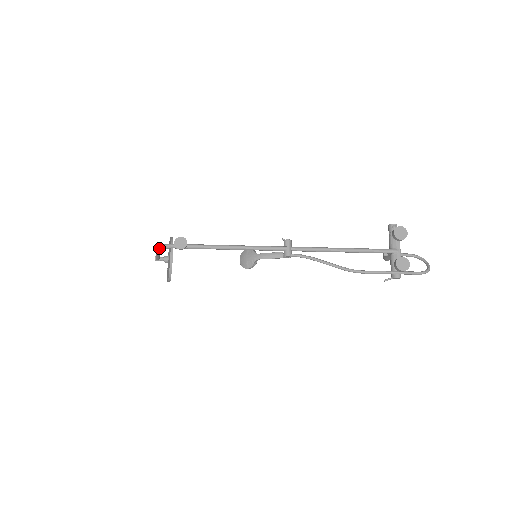
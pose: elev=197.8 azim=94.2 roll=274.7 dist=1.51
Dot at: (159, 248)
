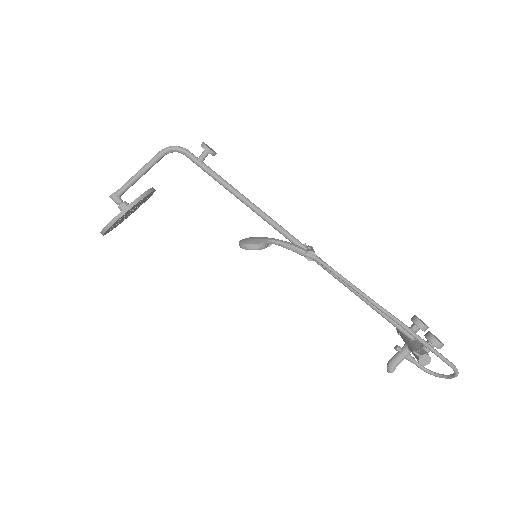
Dot at: (168, 147)
